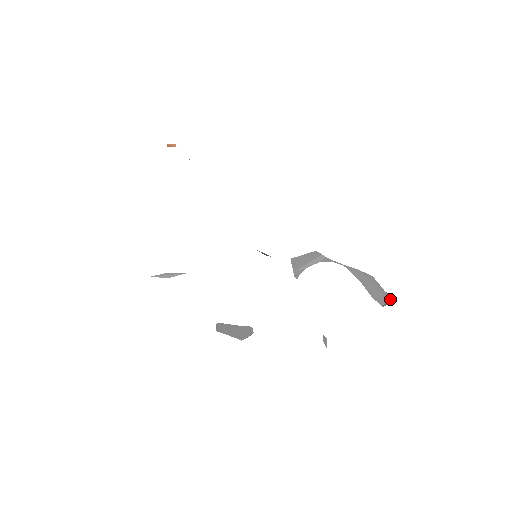
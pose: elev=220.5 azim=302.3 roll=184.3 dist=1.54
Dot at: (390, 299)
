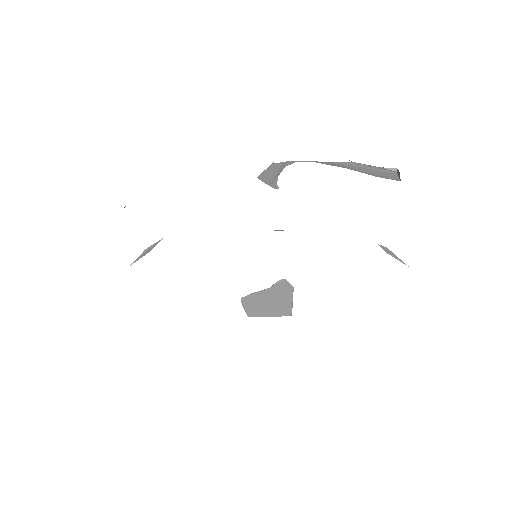
Dot at: (397, 171)
